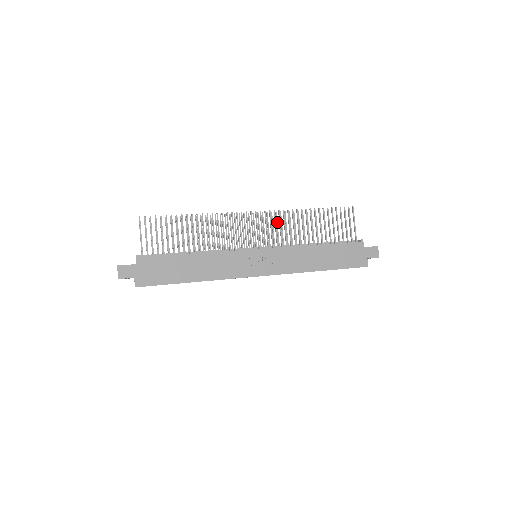
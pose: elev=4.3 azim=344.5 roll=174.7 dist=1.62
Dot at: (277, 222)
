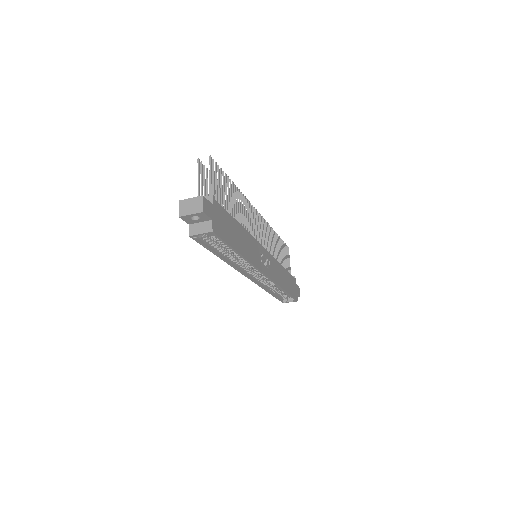
Dot at: occluded
